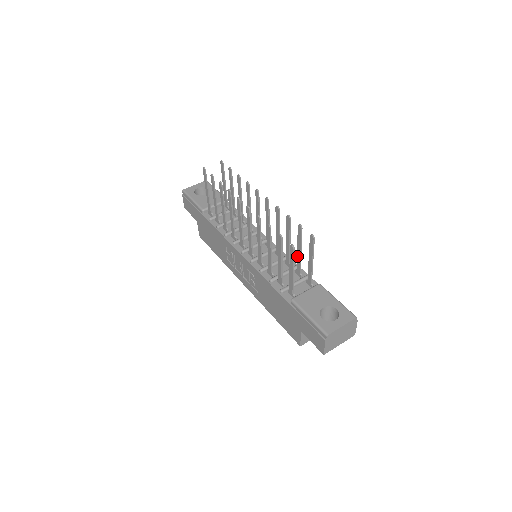
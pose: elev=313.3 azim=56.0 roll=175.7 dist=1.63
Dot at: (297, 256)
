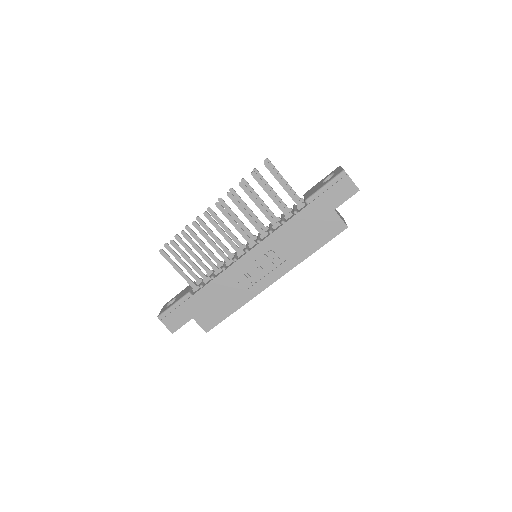
Dot at: occluded
